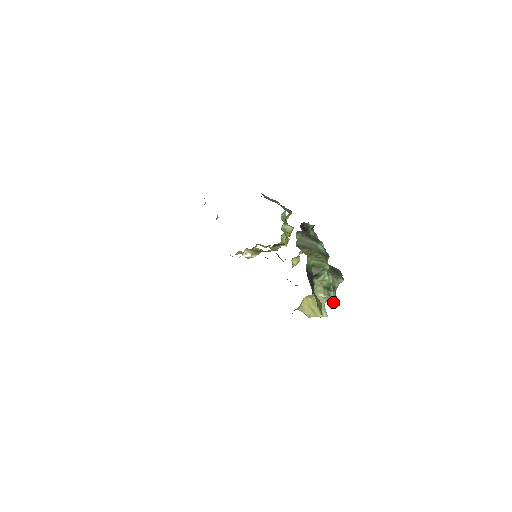
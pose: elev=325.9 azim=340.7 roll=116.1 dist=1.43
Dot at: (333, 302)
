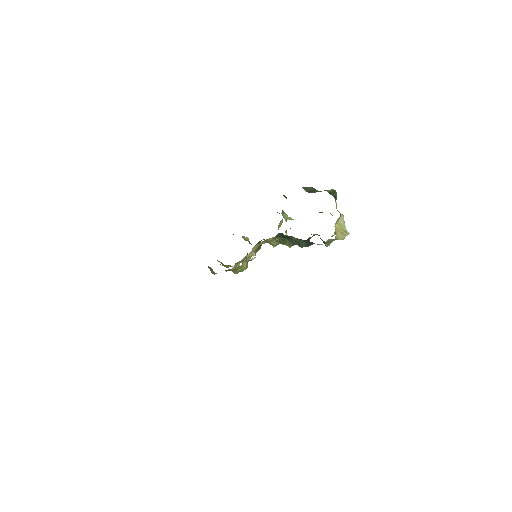
Dot at: occluded
